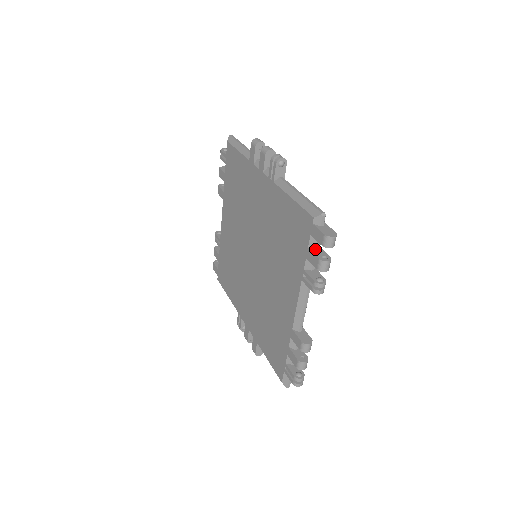
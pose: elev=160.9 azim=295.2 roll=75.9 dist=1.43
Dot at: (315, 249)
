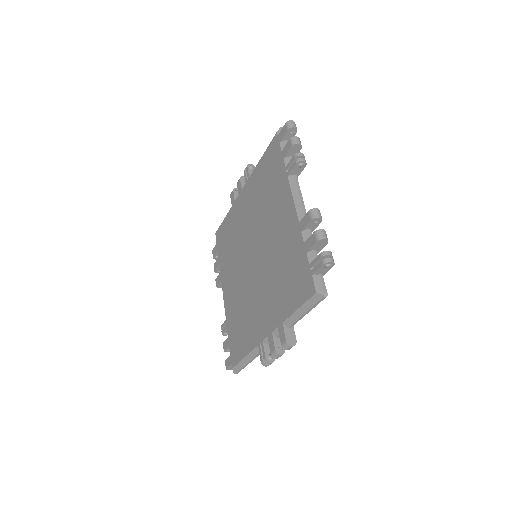
Dot at: occluded
